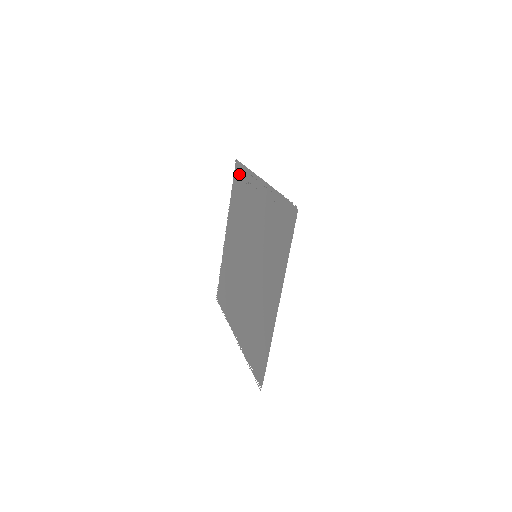
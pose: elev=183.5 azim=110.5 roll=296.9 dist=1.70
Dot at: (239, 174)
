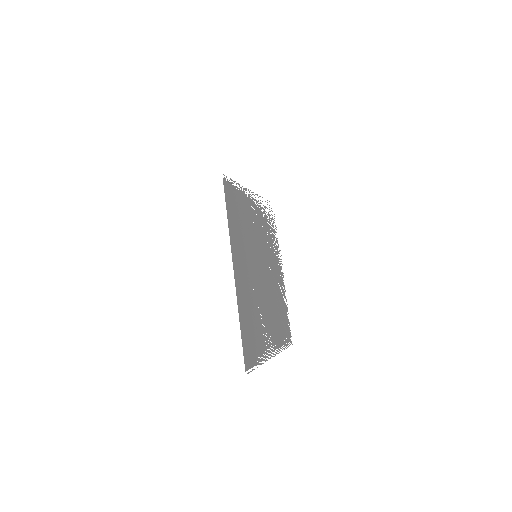
Dot at: occluded
